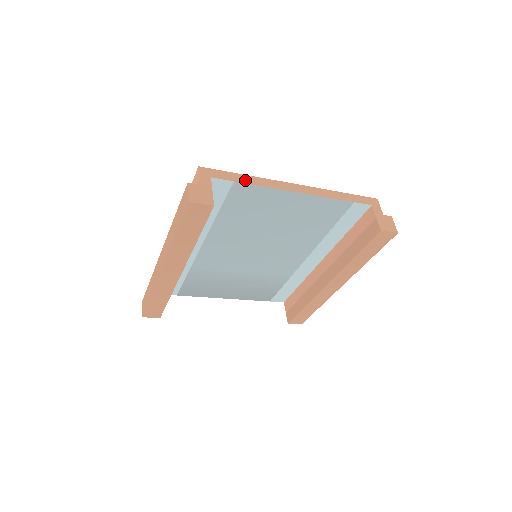
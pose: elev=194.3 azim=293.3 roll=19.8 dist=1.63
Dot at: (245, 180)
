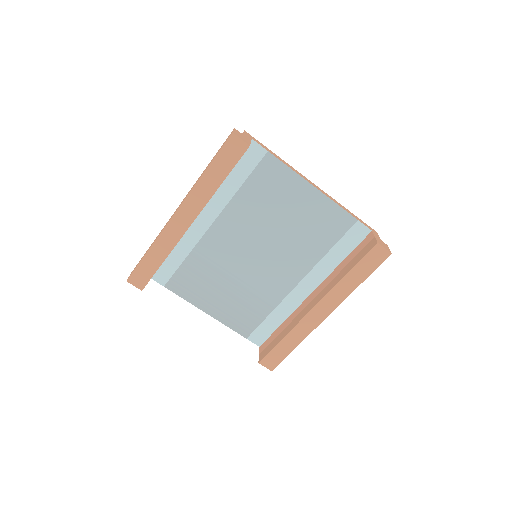
Dot at: (276, 156)
